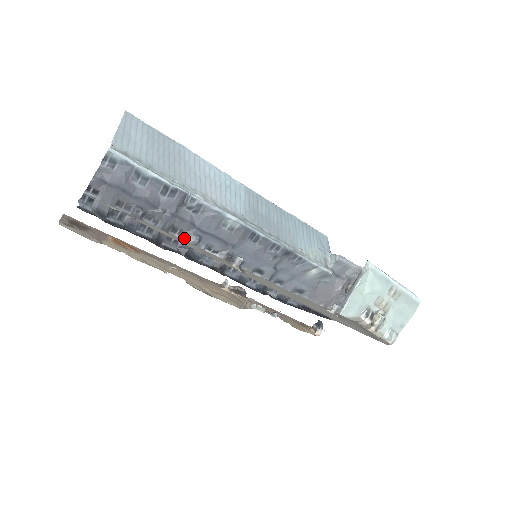
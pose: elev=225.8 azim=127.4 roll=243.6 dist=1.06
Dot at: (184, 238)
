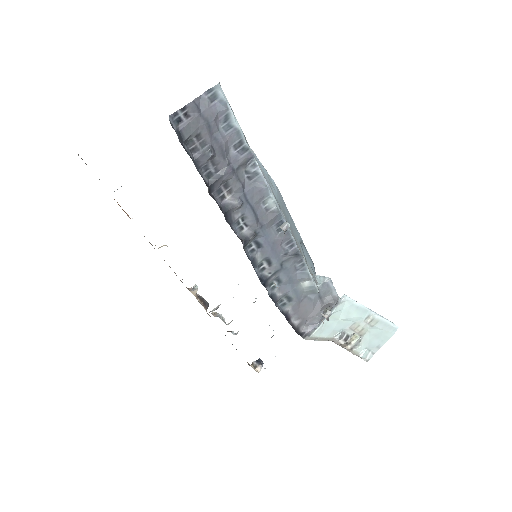
Dot at: (230, 198)
